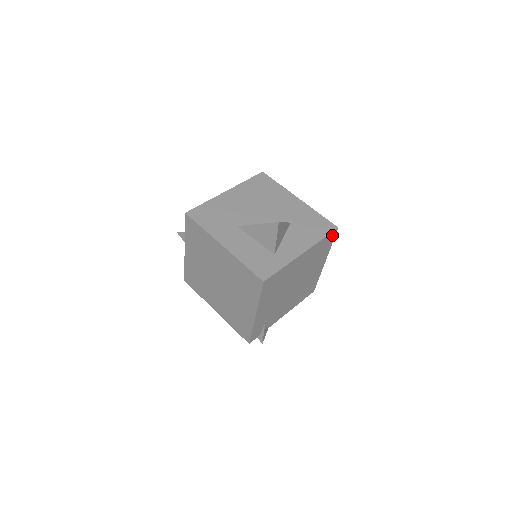
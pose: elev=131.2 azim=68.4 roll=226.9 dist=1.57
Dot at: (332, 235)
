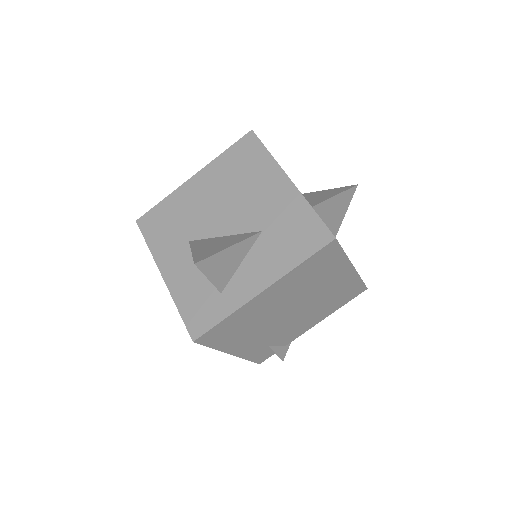
Dot at: (328, 249)
